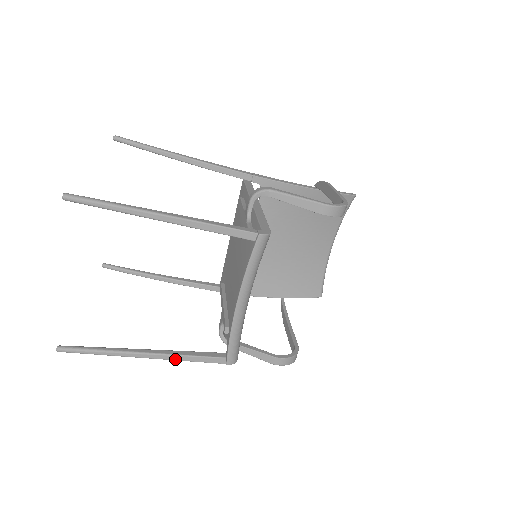
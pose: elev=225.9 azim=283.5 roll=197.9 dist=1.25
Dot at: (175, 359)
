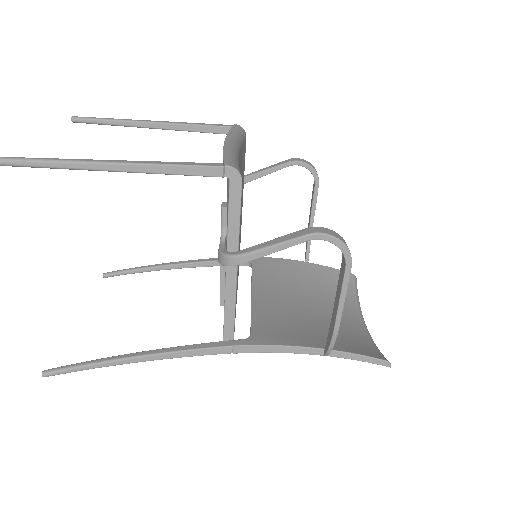
Dot at: (151, 163)
